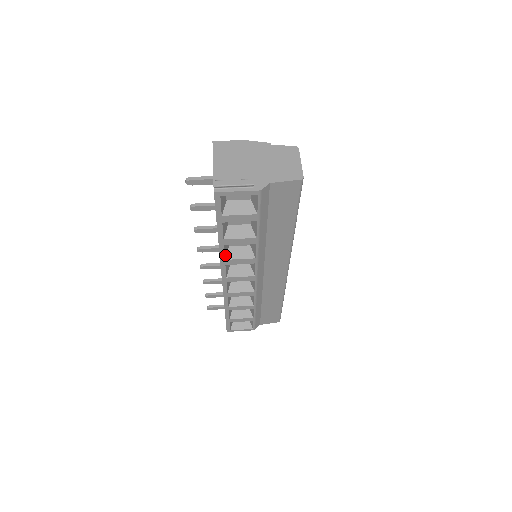
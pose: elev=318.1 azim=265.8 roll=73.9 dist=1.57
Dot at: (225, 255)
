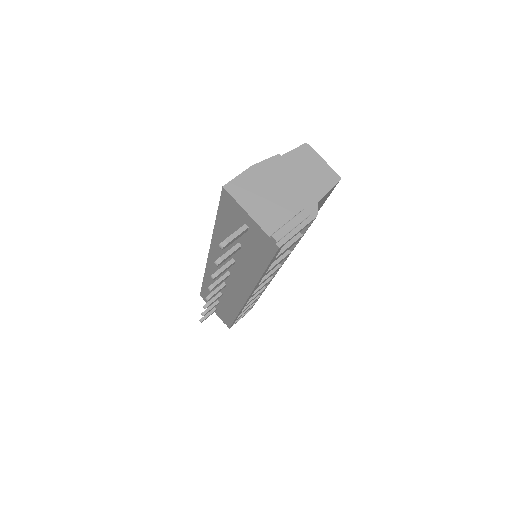
Dot at: occluded
